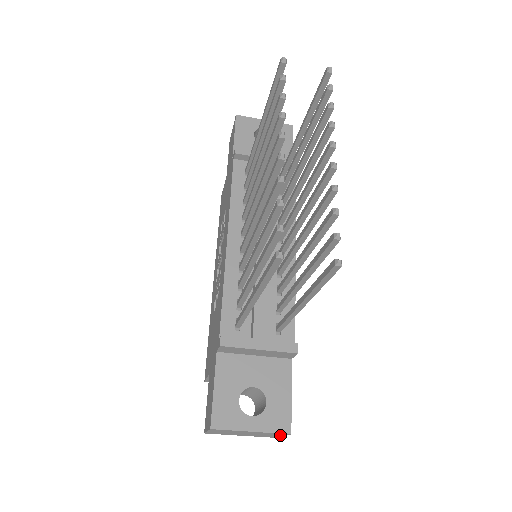
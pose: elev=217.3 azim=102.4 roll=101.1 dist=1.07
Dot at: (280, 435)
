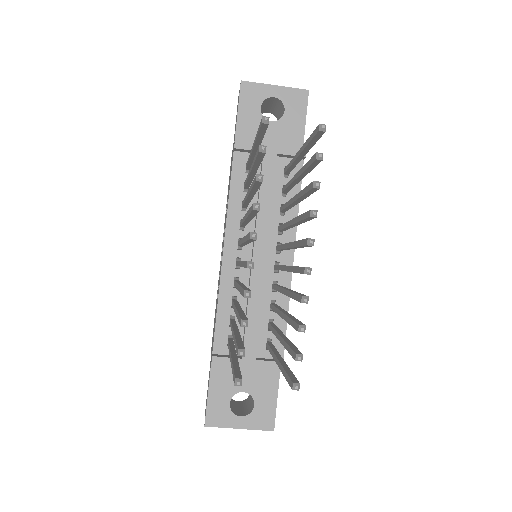
Dot at: occluded
